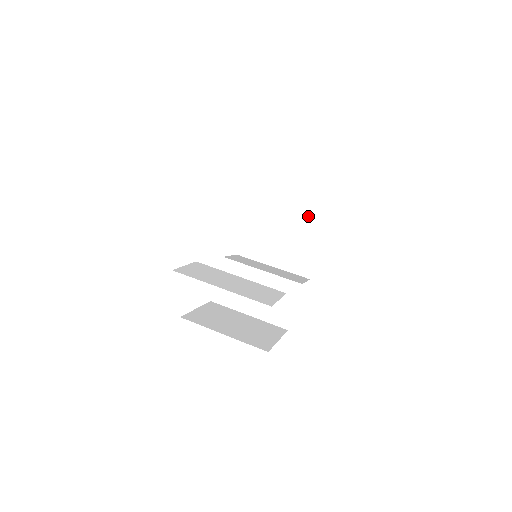
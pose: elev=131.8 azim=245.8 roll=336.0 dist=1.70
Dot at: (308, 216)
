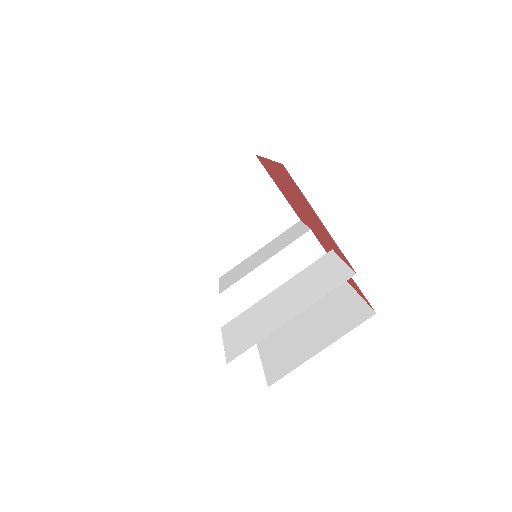
Dot at: (236, 174)
